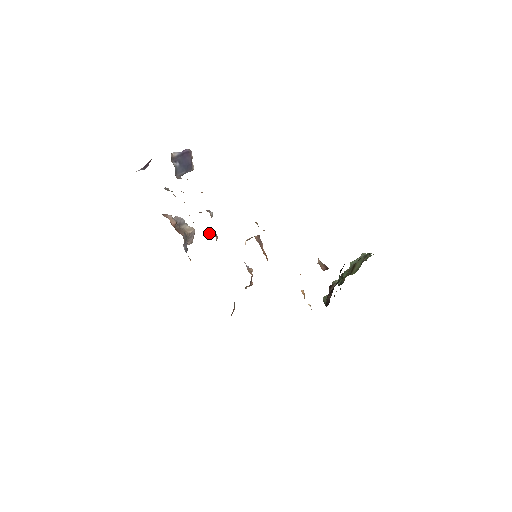
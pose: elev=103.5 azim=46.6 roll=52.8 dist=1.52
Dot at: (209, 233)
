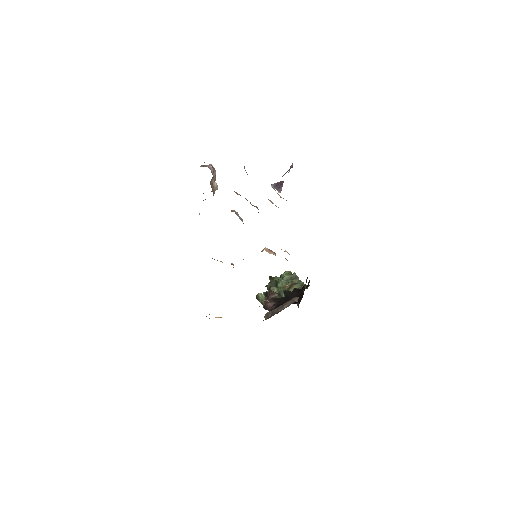
Dot at: (238, 215)
